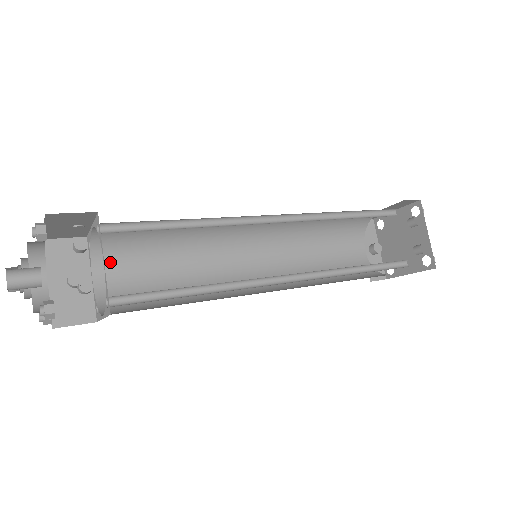
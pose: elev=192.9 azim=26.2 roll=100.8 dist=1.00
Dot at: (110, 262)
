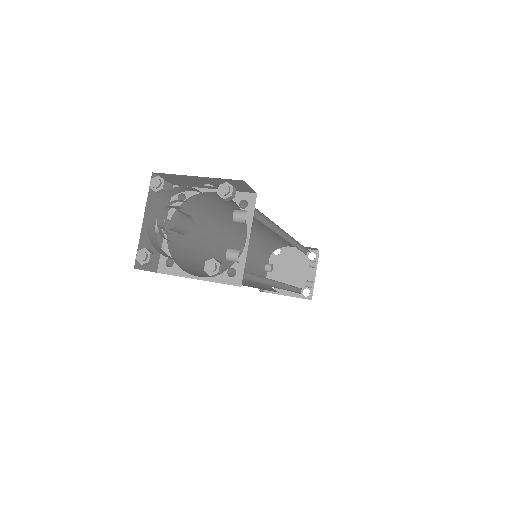
Dot at: occluded
